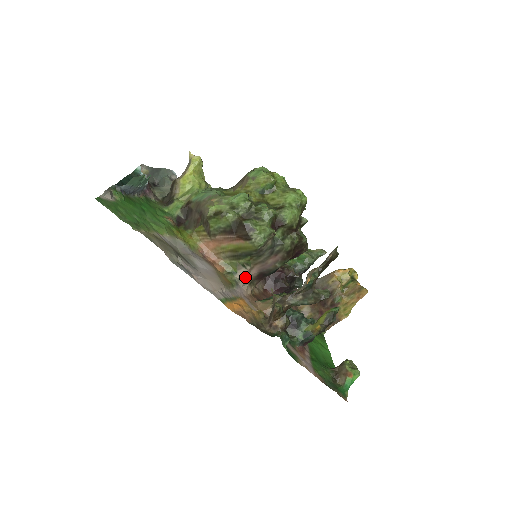
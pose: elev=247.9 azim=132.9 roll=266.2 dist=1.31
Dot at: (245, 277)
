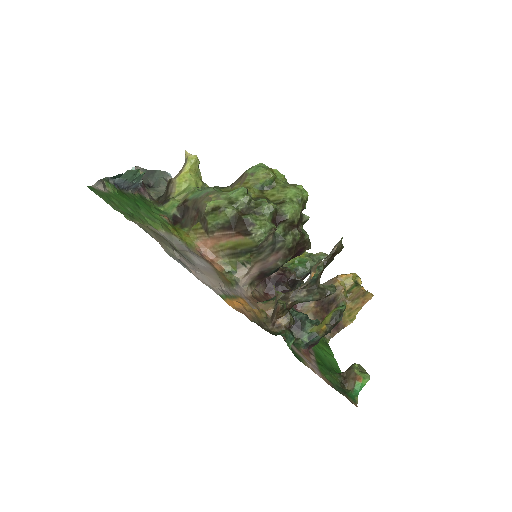
Dot at: (245, 276)
